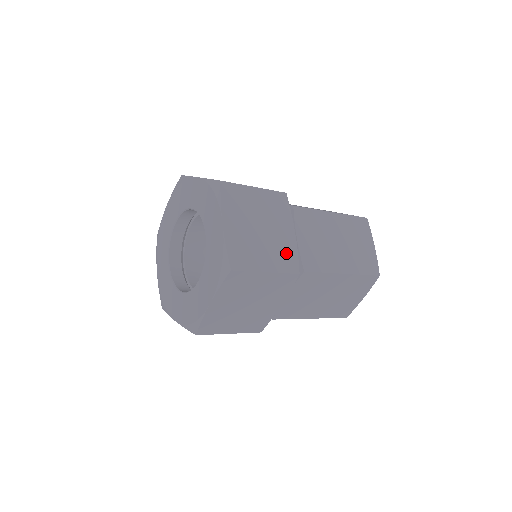
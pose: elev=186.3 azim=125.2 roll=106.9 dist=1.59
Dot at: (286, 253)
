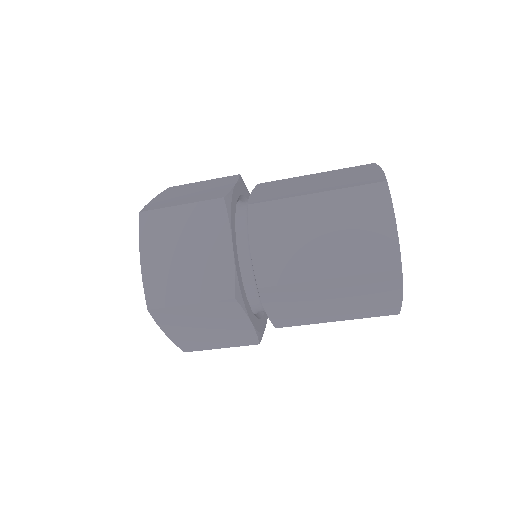
Dot at: (215, 193)
